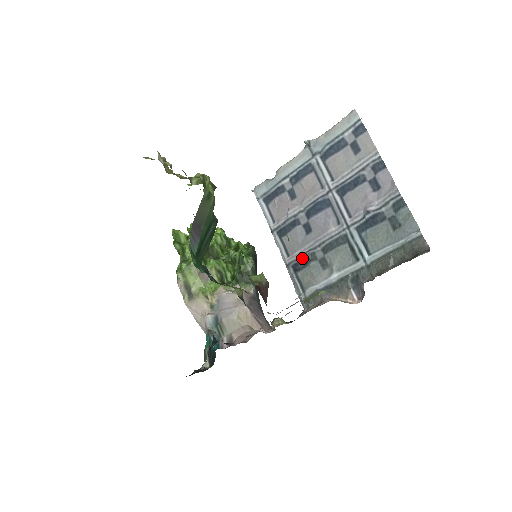
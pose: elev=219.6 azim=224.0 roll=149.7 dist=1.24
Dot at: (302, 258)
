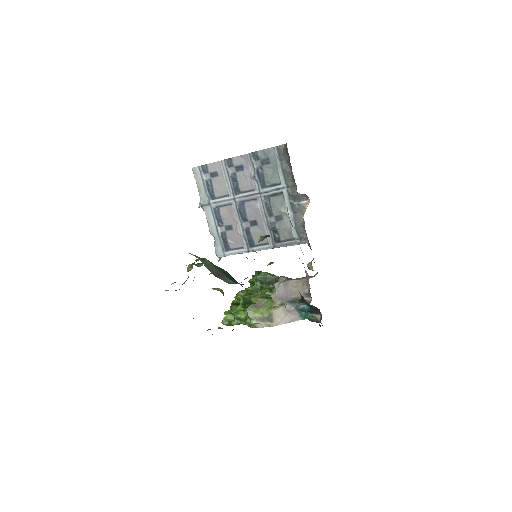
Dot at: (272, 233)
